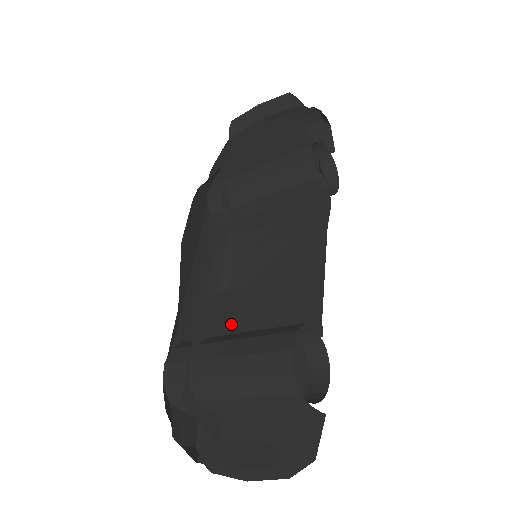
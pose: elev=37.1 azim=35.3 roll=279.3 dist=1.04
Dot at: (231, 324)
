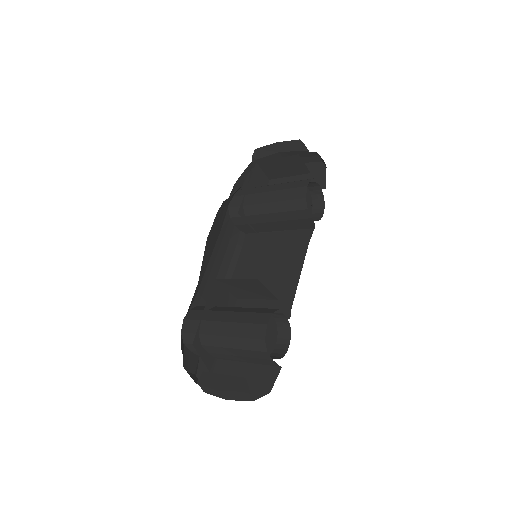
Dot at: (232, 299)
